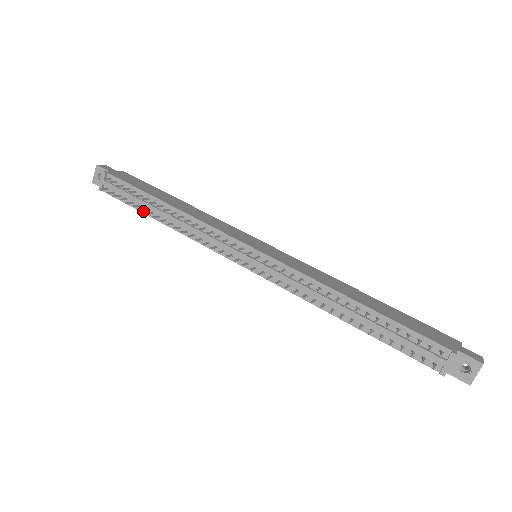
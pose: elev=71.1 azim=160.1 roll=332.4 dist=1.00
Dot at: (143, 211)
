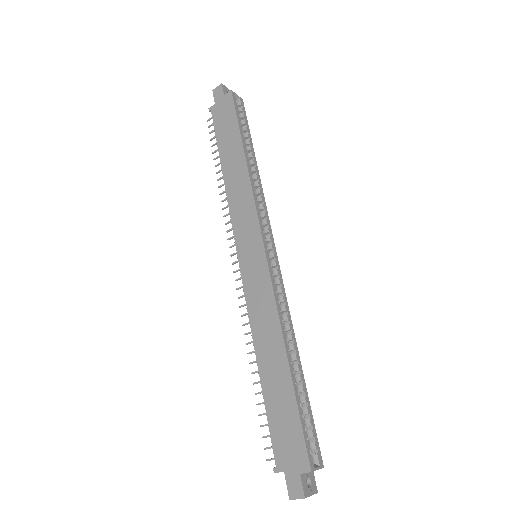
Dot at: occluded
